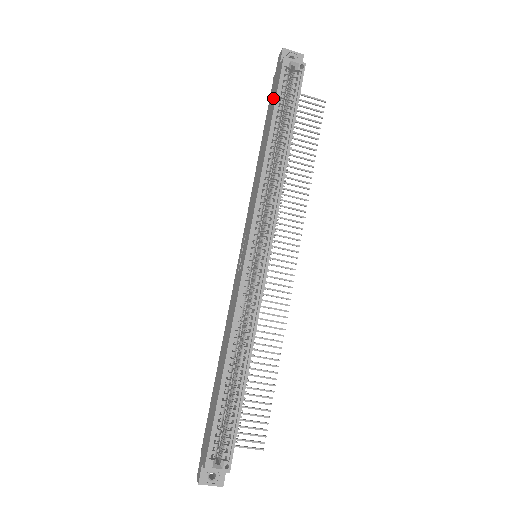
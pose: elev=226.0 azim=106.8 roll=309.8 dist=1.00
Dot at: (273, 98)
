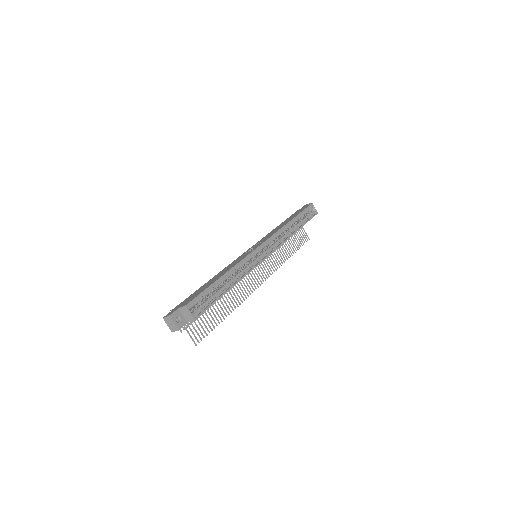
Dot at: occluded
